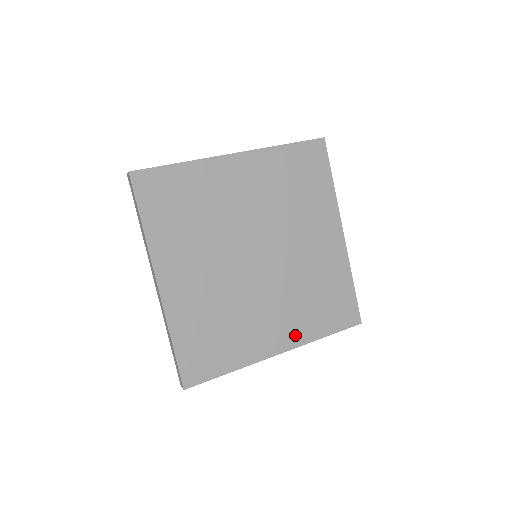
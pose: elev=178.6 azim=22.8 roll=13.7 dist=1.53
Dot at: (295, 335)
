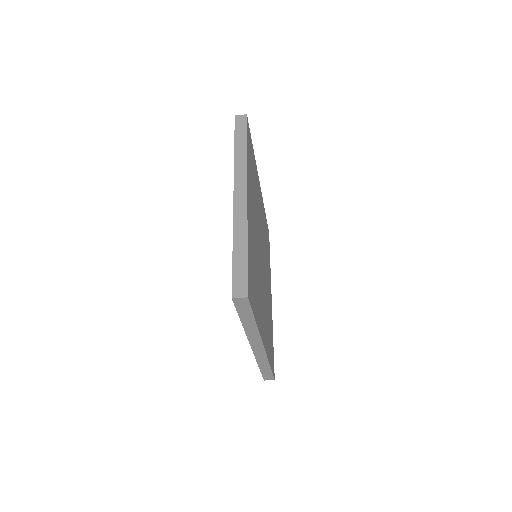
Dot at: (266, 342)
